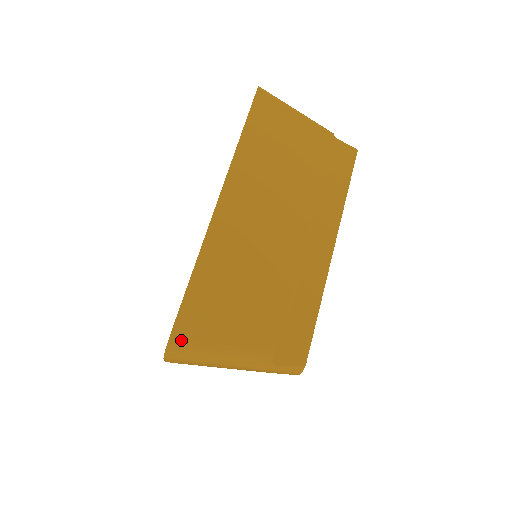
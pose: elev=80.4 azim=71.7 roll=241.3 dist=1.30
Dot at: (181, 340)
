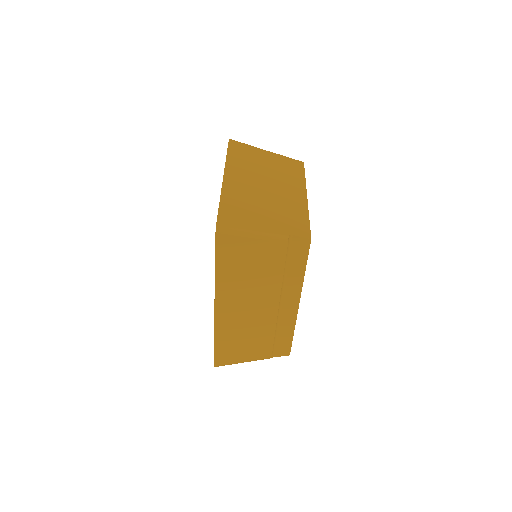
Dot at: (220, 365)
